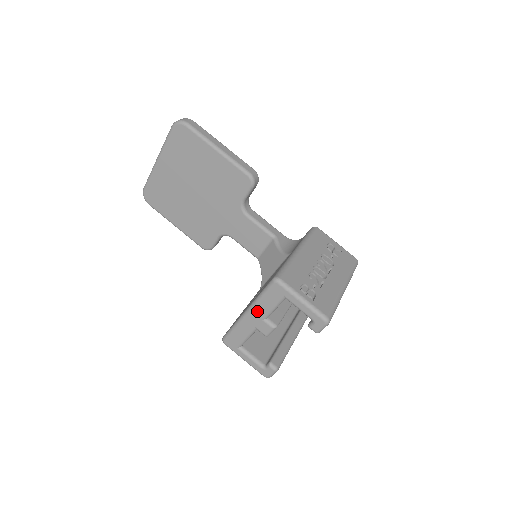
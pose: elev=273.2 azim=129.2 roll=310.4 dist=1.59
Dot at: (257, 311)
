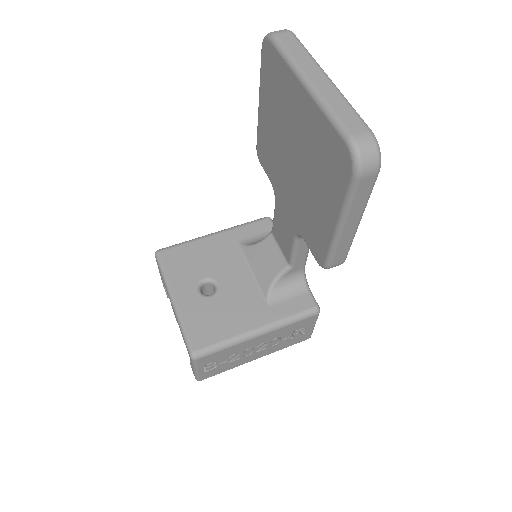
Dot at: (175, 315)
